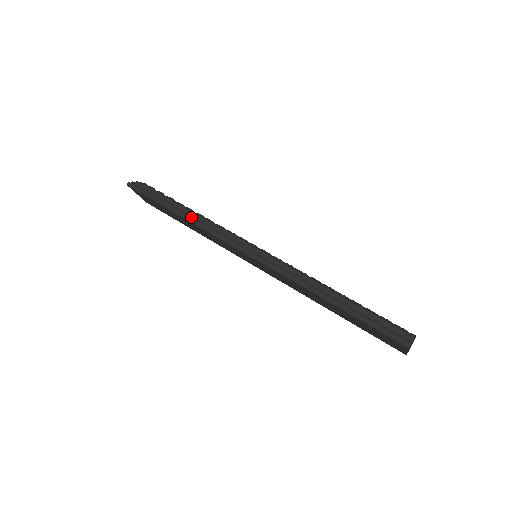
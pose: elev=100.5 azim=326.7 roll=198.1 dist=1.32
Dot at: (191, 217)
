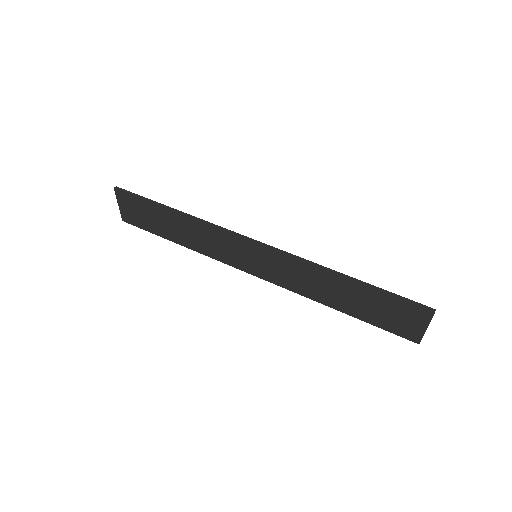
Dot at: (189, 215)
